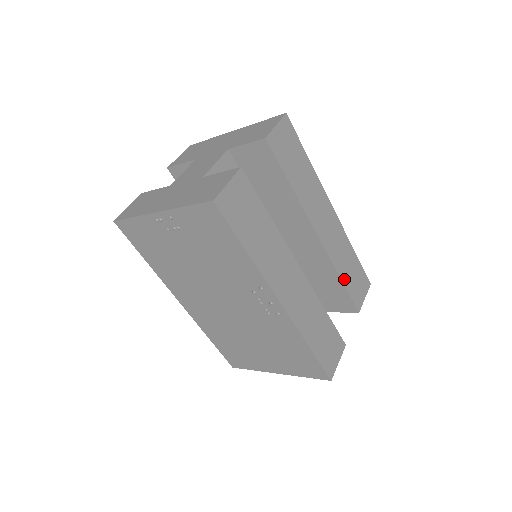
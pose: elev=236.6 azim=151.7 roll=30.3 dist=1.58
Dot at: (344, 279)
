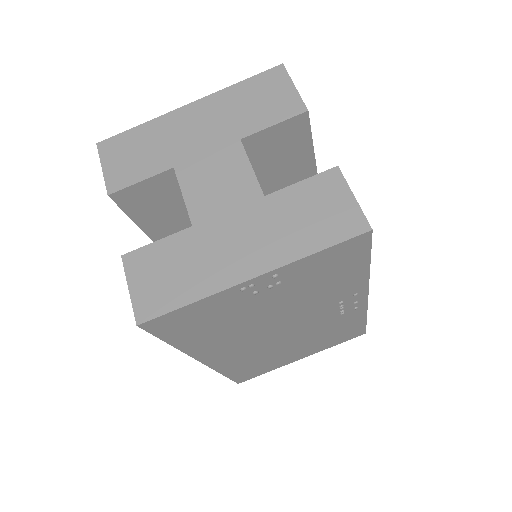
Dot at: occluded
